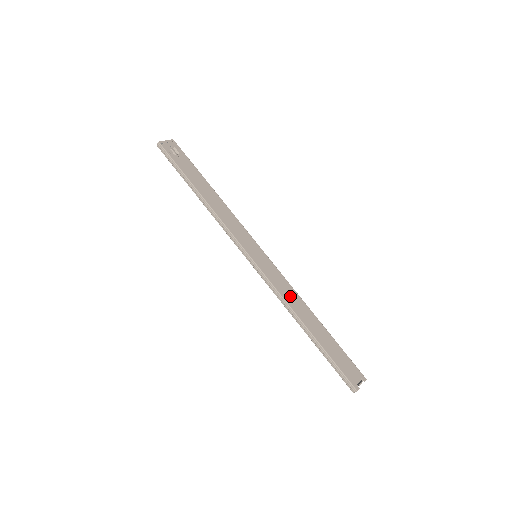
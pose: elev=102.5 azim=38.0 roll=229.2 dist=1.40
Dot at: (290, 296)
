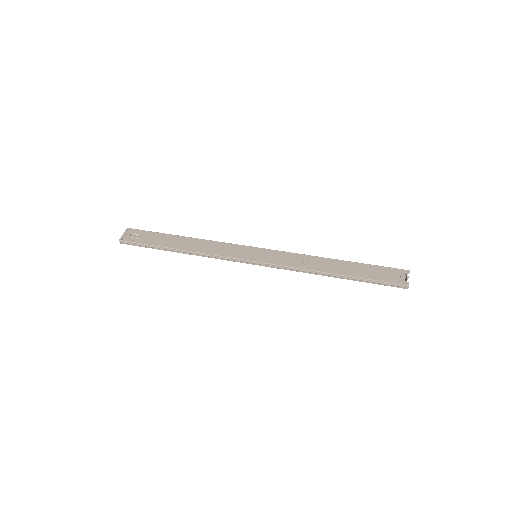
Dot at: (304, 262)
